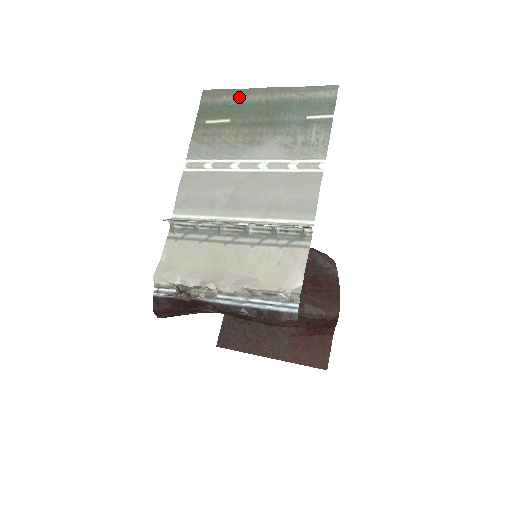
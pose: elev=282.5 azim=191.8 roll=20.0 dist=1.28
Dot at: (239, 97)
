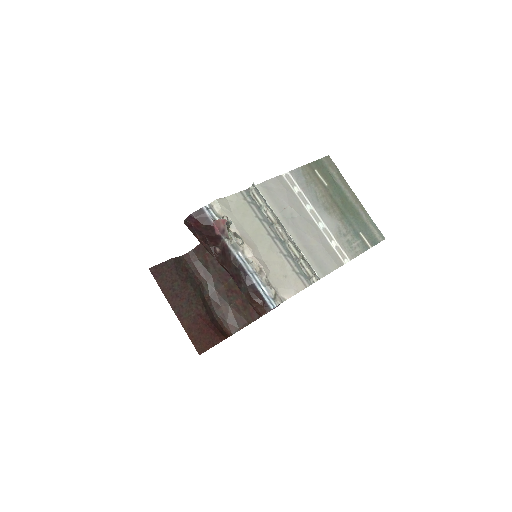
Dot at: (341, 182)
